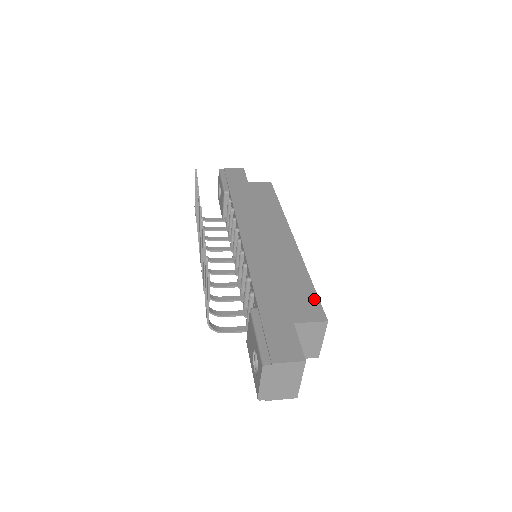
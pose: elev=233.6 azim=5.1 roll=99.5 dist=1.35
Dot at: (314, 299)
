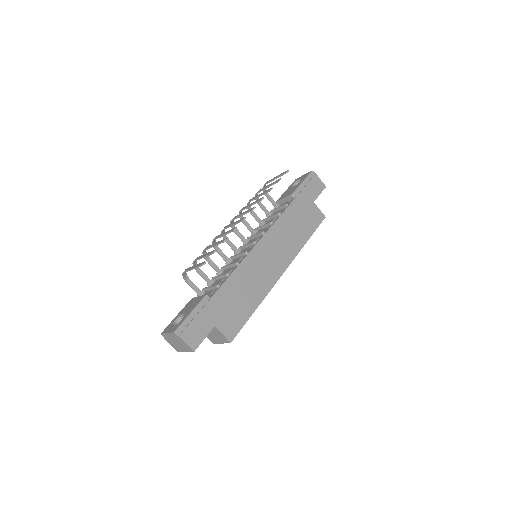
Dot at: (241, 324)
